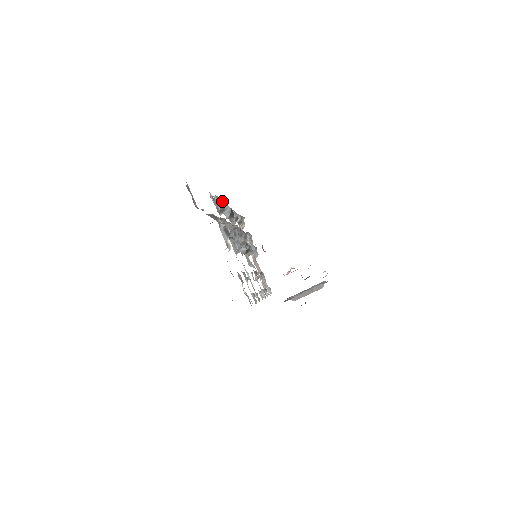
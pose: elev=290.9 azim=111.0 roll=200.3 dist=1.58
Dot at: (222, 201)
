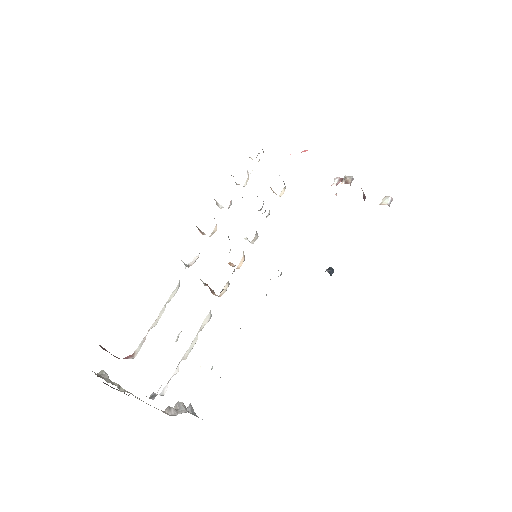
Dot at: occluded
